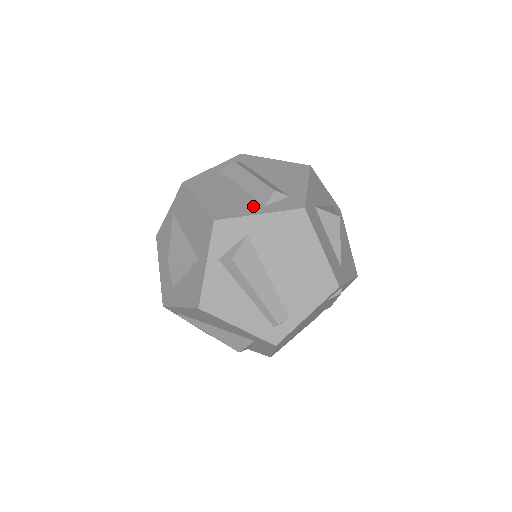
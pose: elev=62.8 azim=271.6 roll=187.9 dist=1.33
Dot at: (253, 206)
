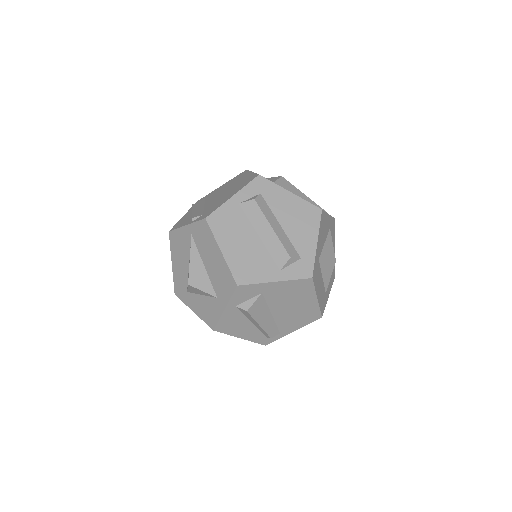
Dot at: (270, 269)
